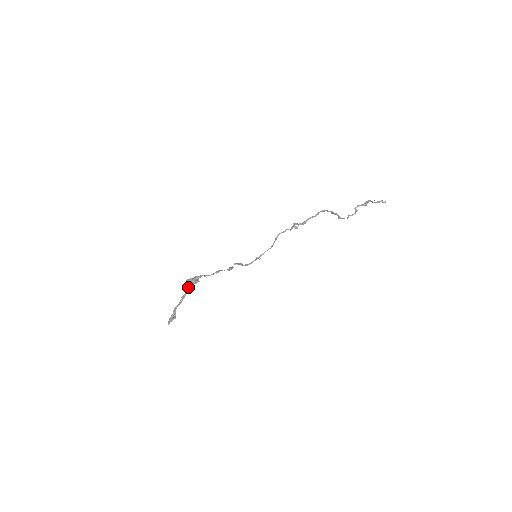
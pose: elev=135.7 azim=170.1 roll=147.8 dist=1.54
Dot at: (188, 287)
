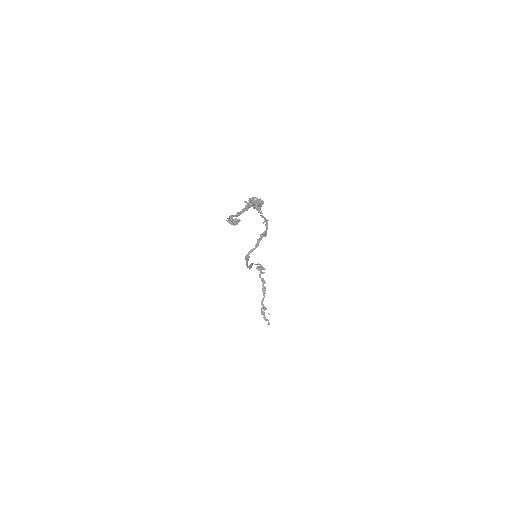
Dot at: (247, 207)
